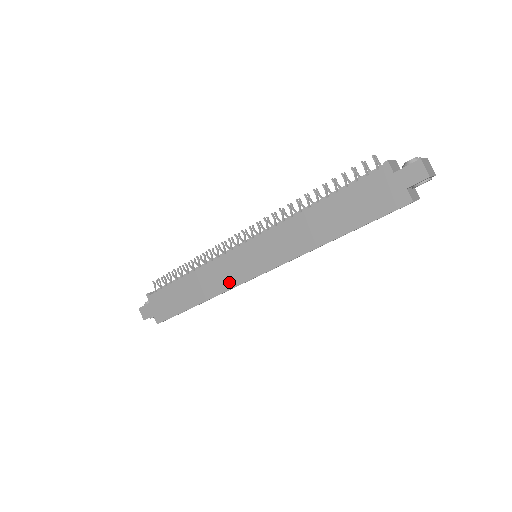
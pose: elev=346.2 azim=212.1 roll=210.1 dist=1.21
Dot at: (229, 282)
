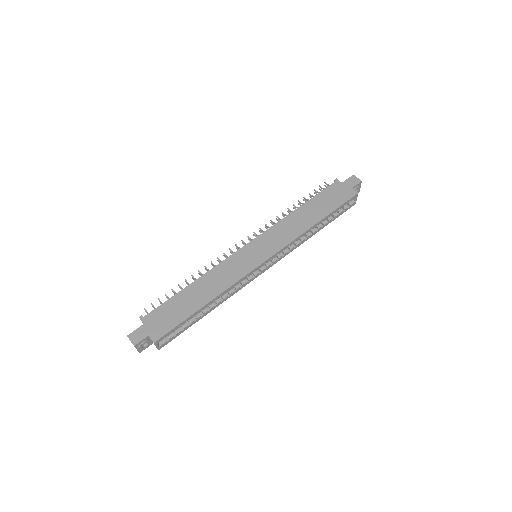
Dot at: (239, 274)
